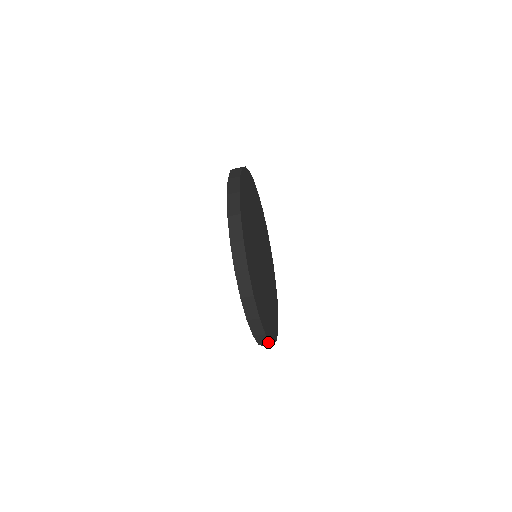
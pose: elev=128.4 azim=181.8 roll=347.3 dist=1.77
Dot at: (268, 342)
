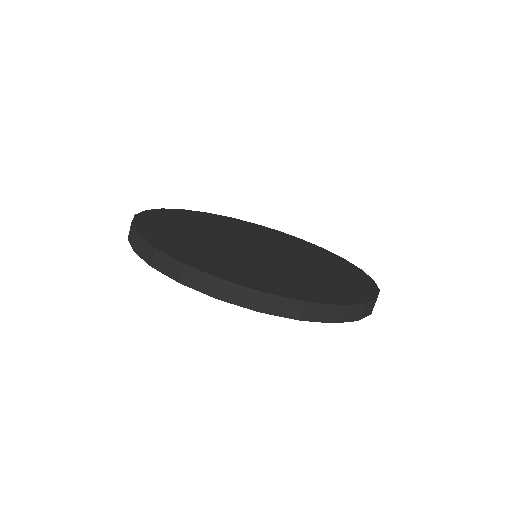
Dot at: (182, 266)
